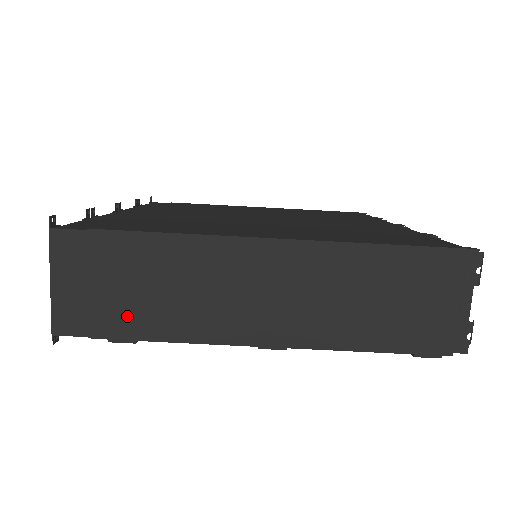
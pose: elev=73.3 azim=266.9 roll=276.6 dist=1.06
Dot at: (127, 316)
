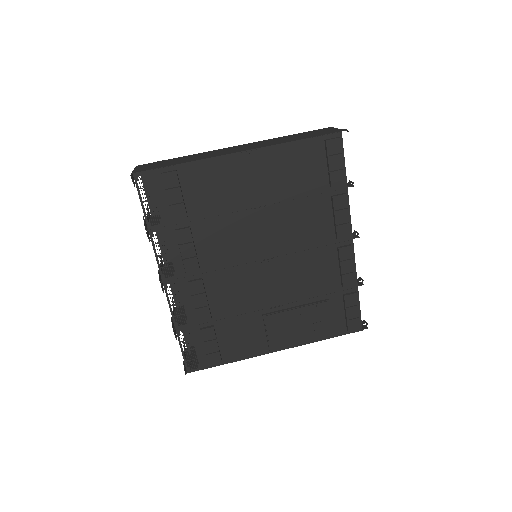
Dot at: occluded
